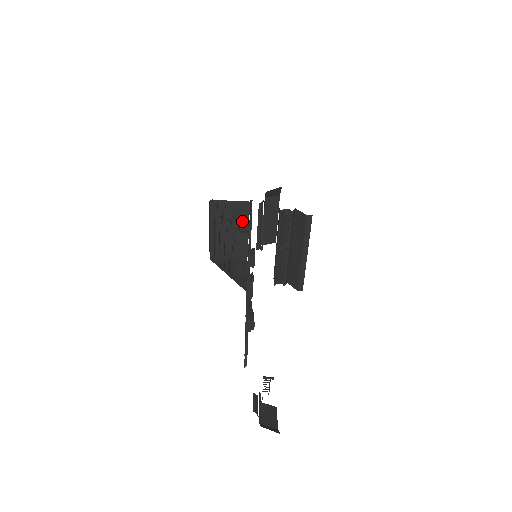
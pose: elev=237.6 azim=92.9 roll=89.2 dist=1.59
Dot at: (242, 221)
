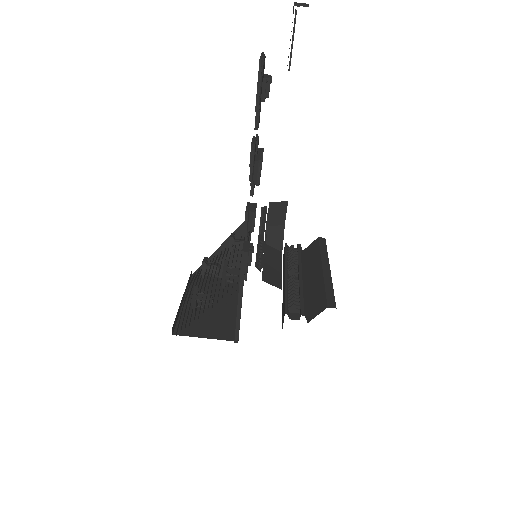
Dot at: (231, 296)
